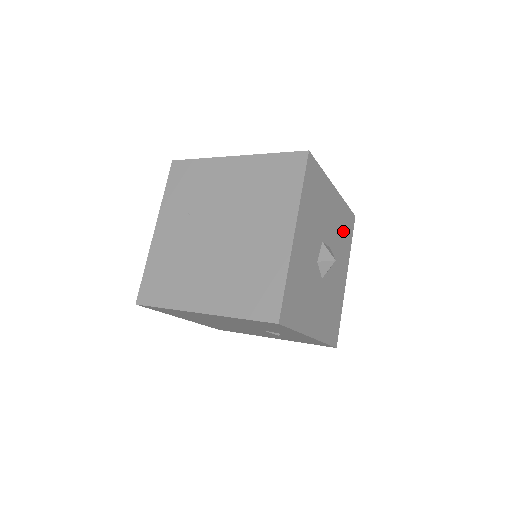
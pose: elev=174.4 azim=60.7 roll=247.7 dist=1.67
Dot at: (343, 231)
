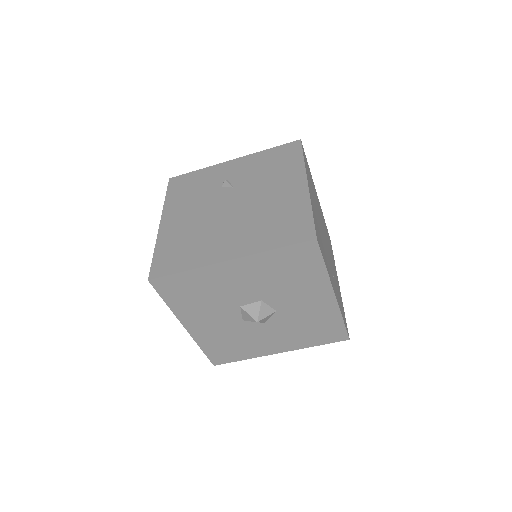
Dot at: (287, 272)
